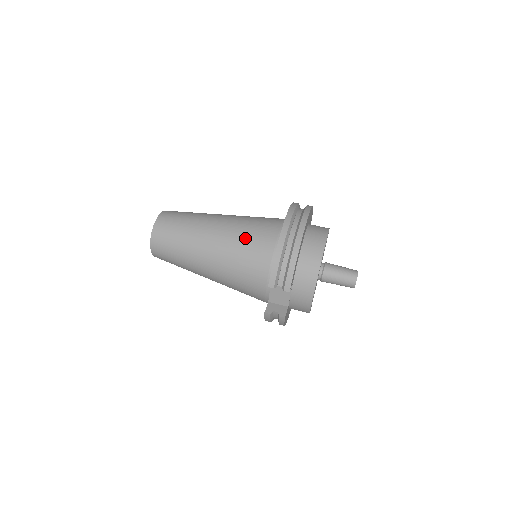
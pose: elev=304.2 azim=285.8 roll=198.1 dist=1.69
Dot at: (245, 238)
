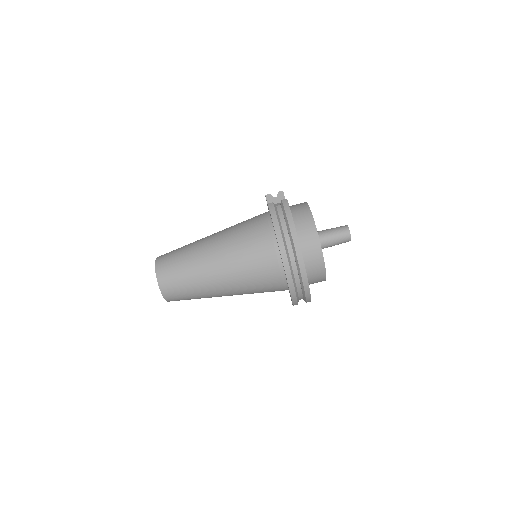
Dot at: (255, 288)
